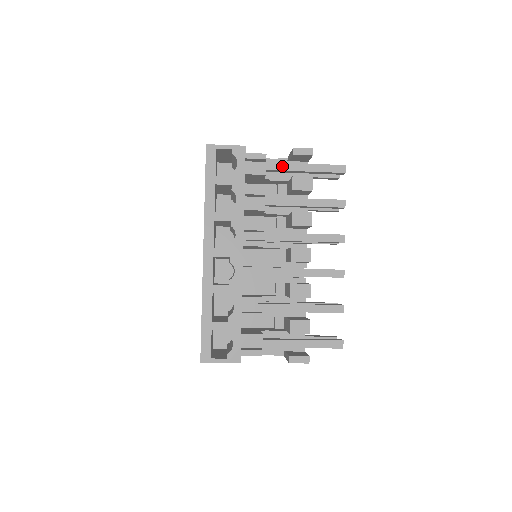
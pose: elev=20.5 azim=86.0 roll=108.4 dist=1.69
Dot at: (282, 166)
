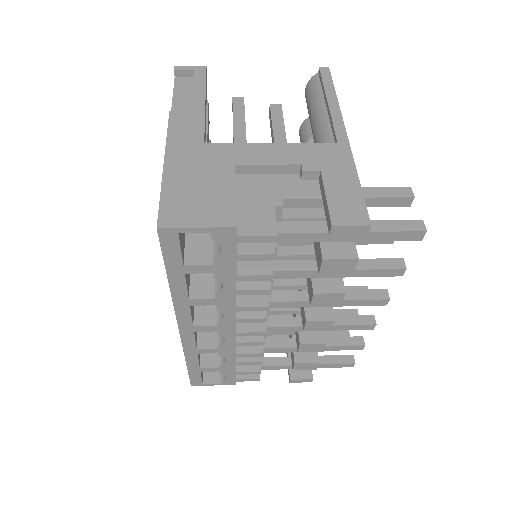
Dot at: (306, 237)
